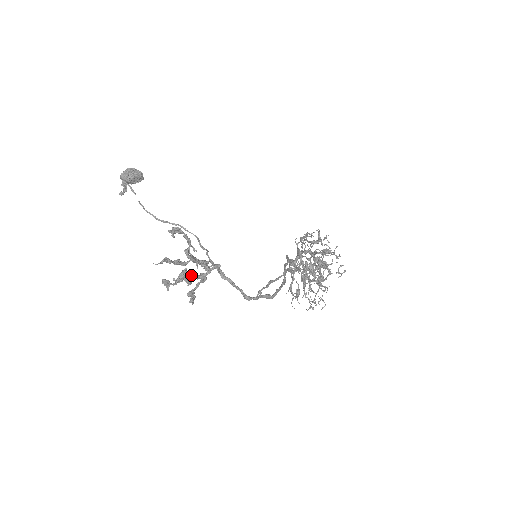
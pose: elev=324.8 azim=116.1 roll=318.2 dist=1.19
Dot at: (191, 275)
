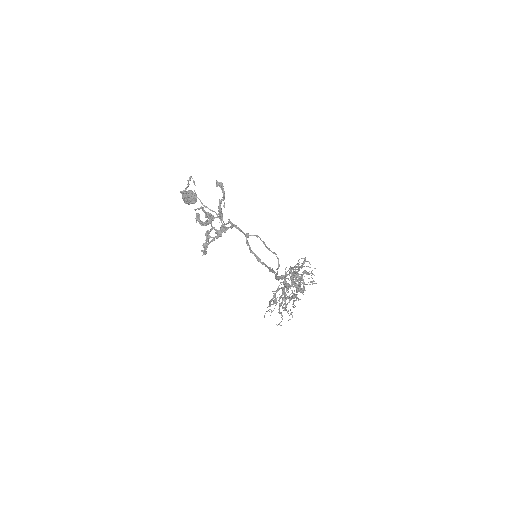
Dot at: (213, 227)
